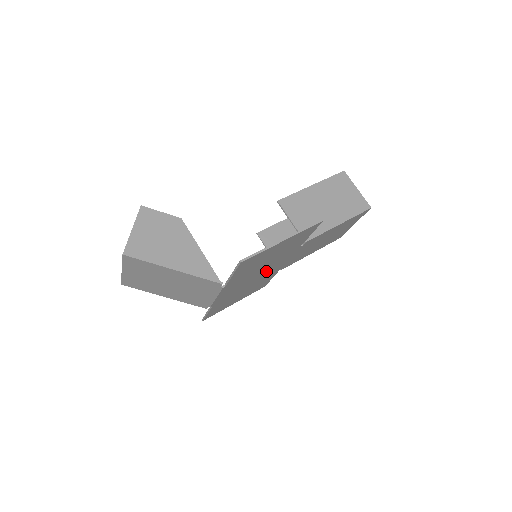
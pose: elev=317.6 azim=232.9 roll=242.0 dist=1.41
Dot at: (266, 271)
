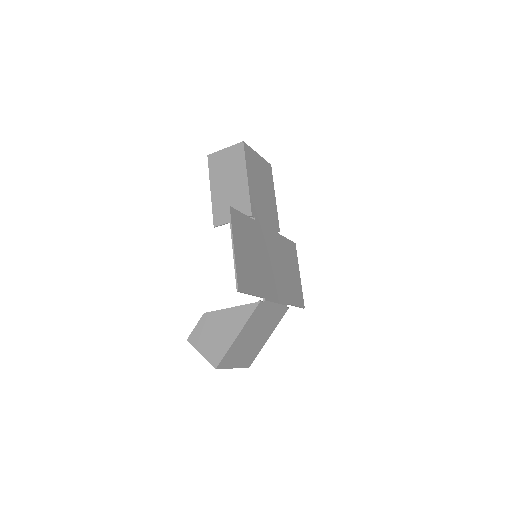
Dot at: (270, 252)
